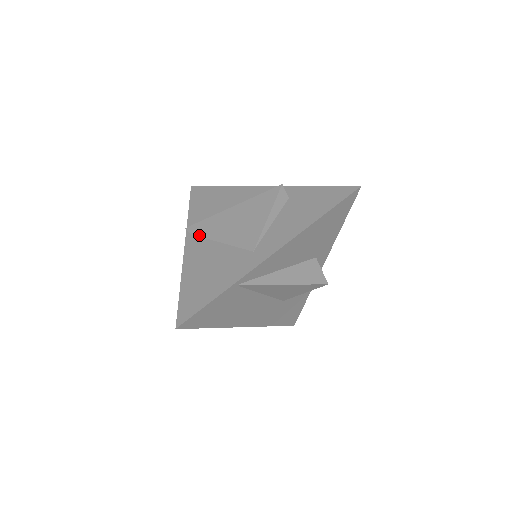
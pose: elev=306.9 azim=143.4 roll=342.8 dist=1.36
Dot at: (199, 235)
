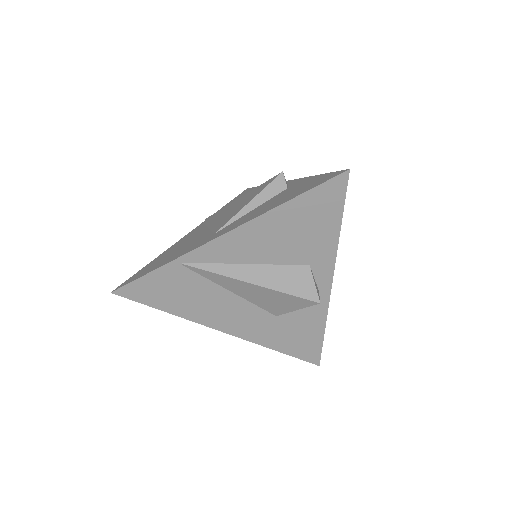
Dot at: (205, 223)
